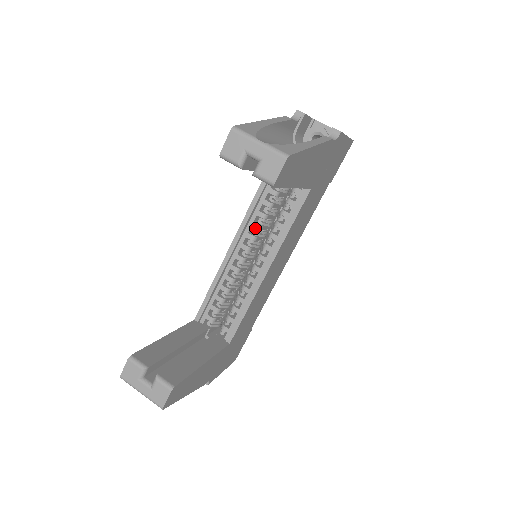
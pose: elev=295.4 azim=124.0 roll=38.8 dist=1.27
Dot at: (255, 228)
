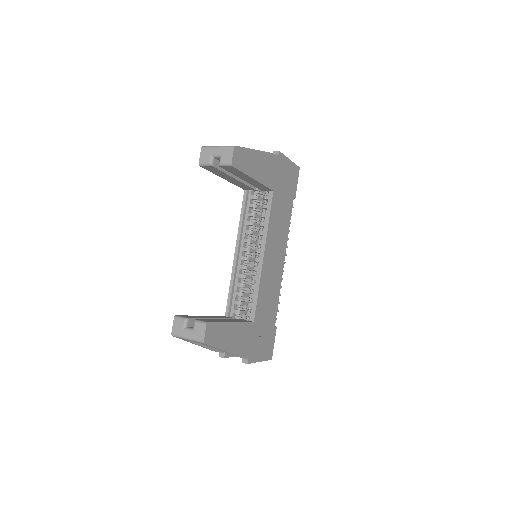
Dot at: (248, 233)
